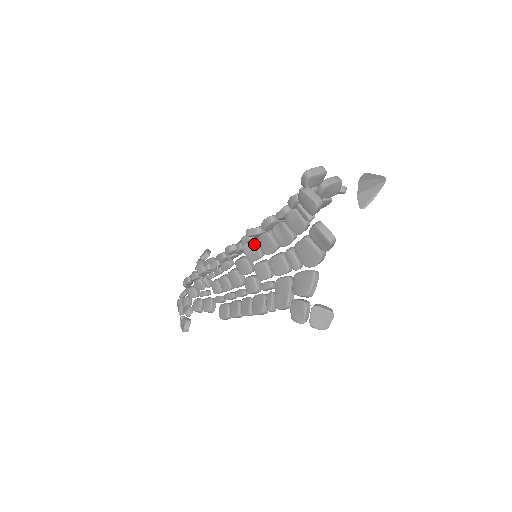
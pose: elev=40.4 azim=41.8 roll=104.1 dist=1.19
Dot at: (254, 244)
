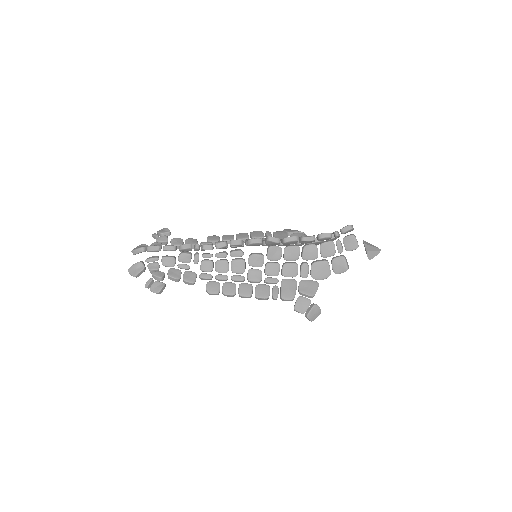
Dot at: (281, 249)
